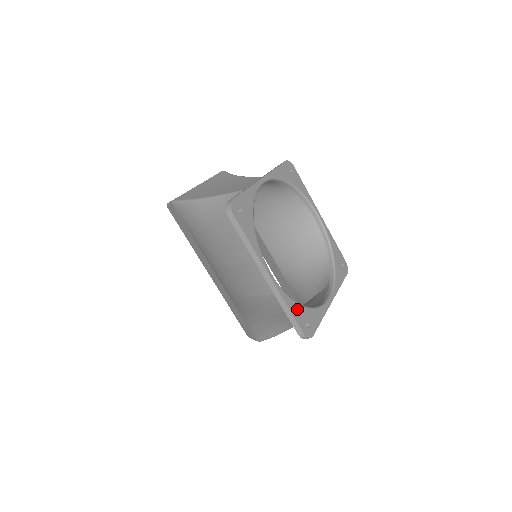
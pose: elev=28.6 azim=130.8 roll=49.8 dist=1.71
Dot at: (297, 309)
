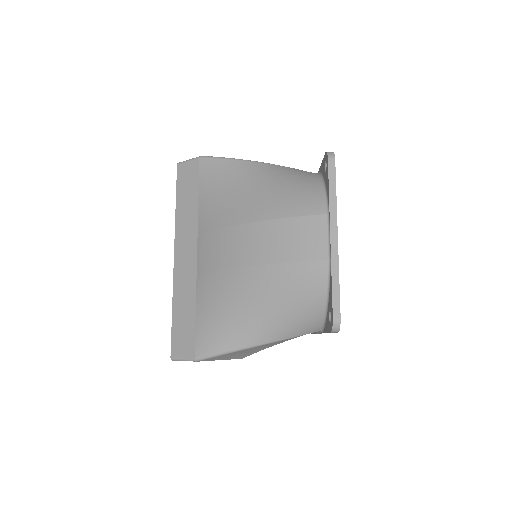
Dot at: occluded
